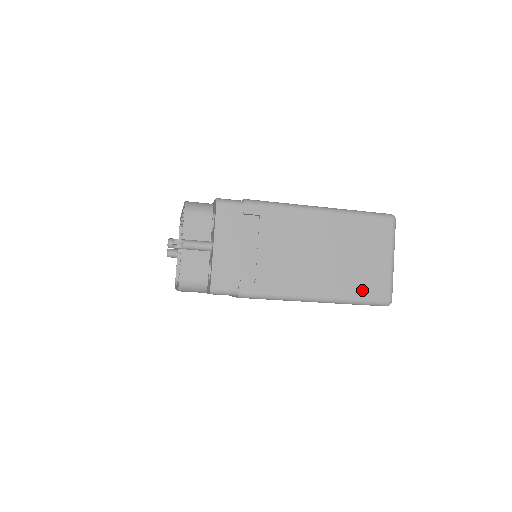
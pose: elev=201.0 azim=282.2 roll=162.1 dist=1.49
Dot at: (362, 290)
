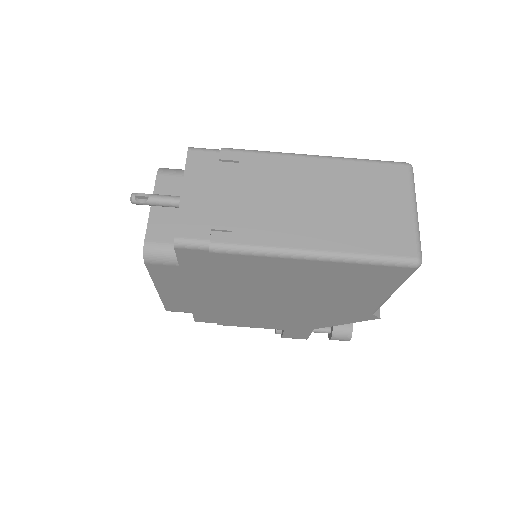
Dot at: (377, 244)
